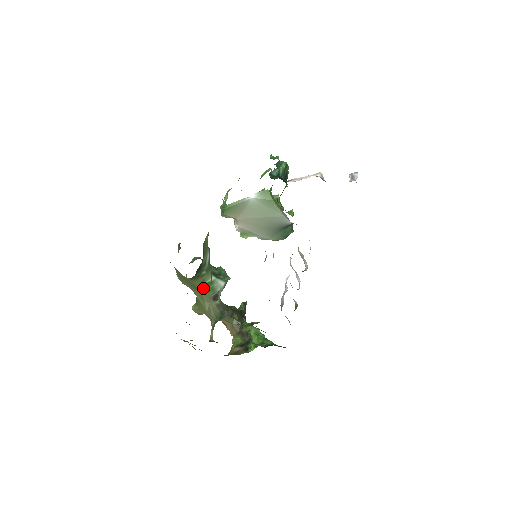
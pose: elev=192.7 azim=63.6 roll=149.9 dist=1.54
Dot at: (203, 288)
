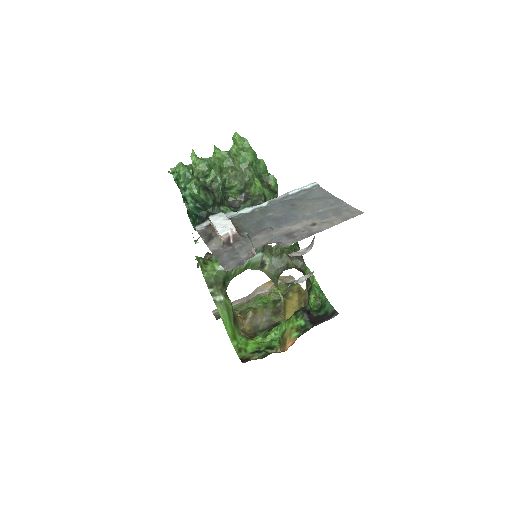
Dot at: (246, 269)
